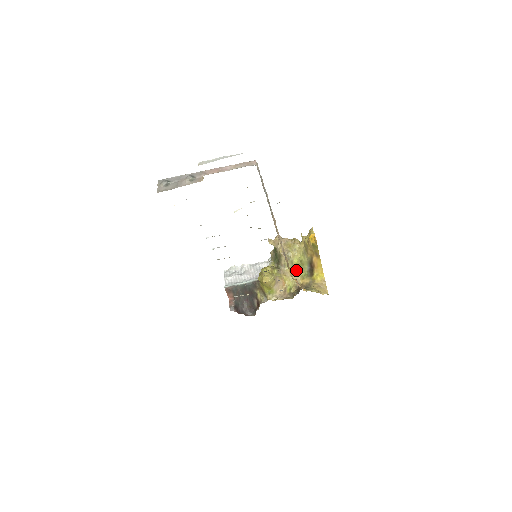
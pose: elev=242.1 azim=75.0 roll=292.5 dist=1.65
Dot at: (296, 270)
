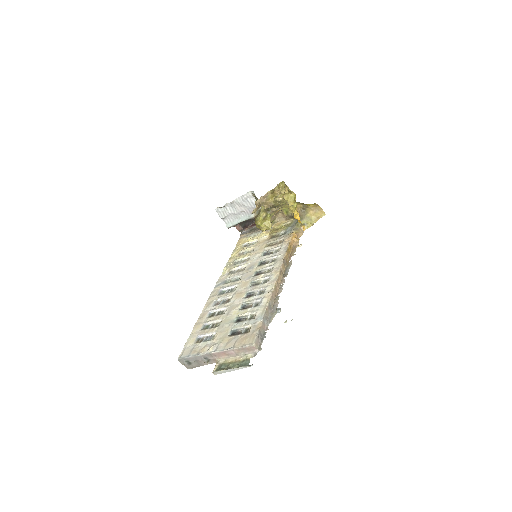
Dot at: occluded
